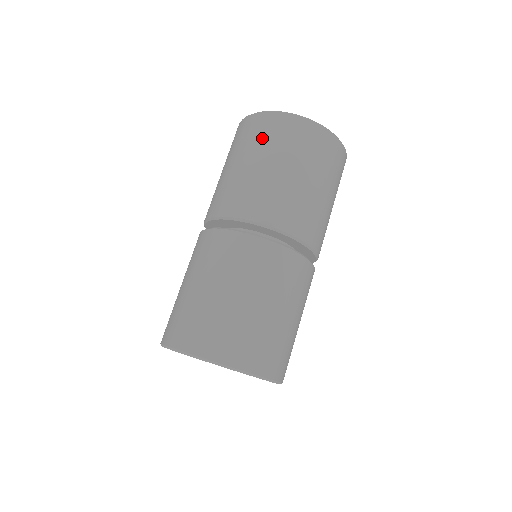
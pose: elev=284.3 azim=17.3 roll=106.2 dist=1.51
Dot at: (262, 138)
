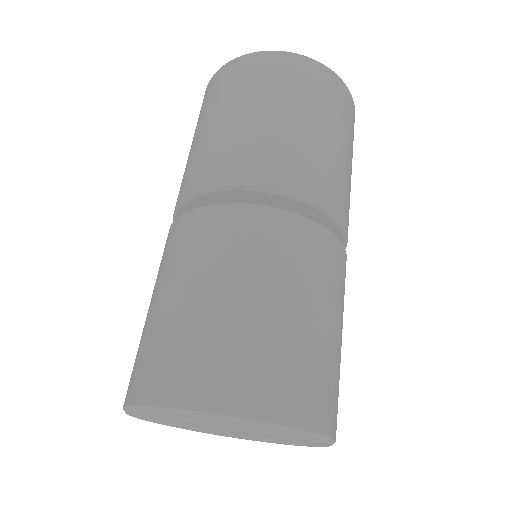
Dot at: (222, 91)
